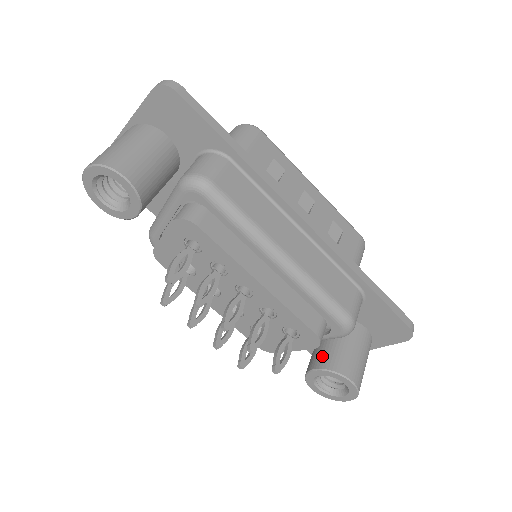
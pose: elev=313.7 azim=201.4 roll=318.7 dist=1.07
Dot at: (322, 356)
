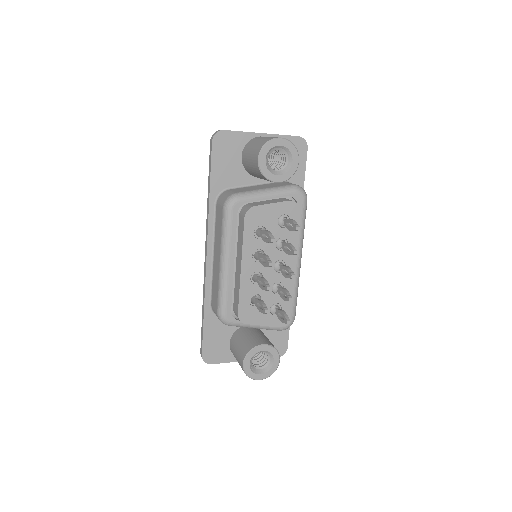
Dot at: (264, 339)
